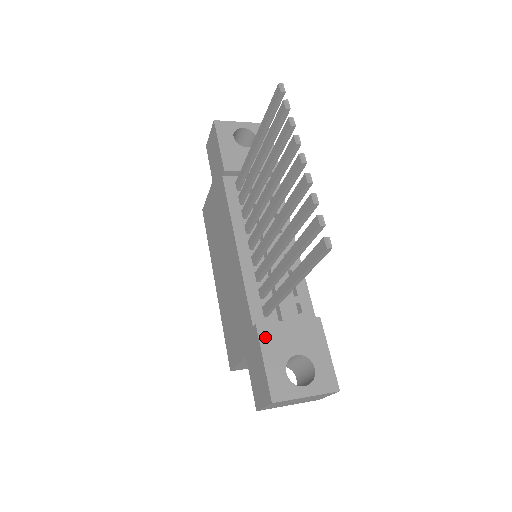
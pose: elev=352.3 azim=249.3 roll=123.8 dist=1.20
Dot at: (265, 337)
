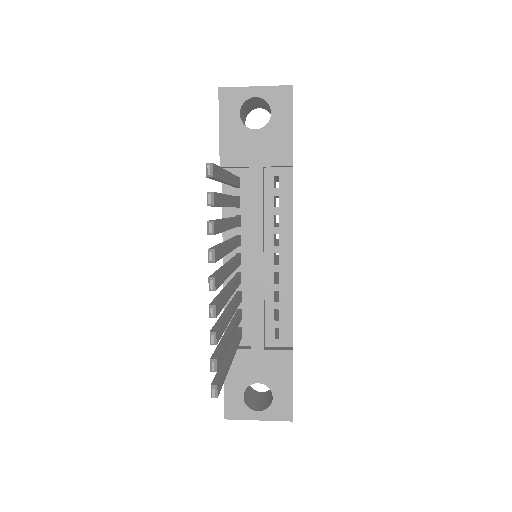
Dot at: occluded
